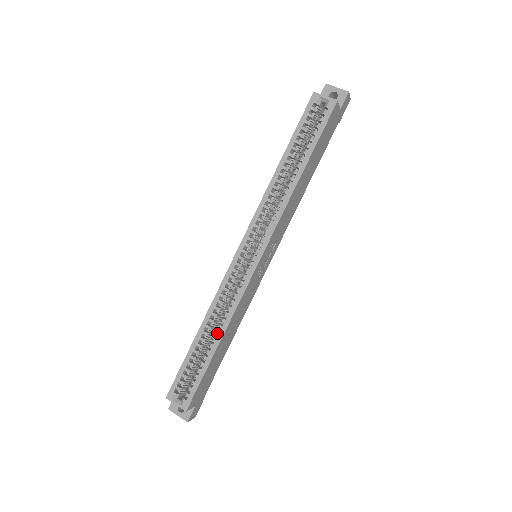
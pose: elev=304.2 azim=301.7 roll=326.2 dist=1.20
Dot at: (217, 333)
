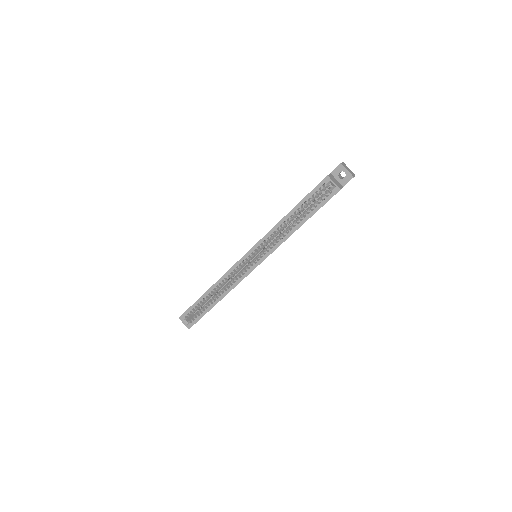
Dot at: (219, 296)
